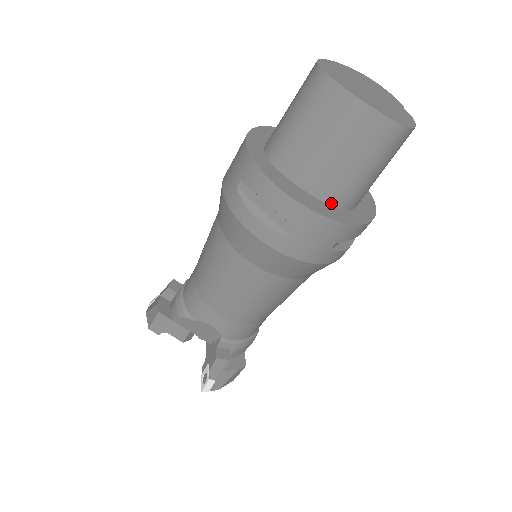
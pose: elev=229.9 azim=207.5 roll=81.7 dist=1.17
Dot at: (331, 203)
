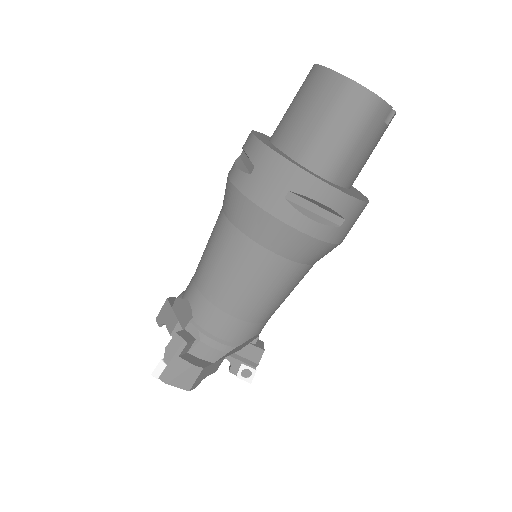
Dot at: (296, 159)
